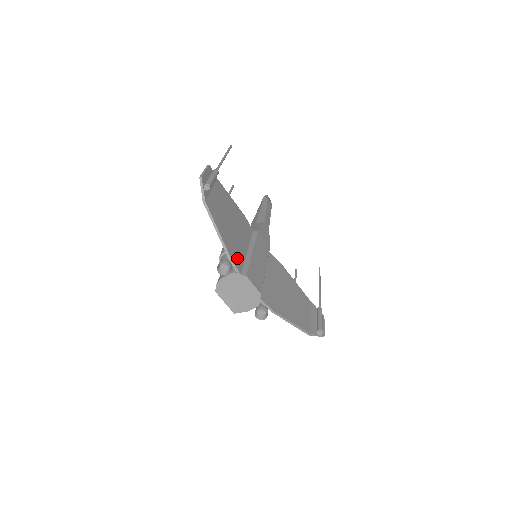
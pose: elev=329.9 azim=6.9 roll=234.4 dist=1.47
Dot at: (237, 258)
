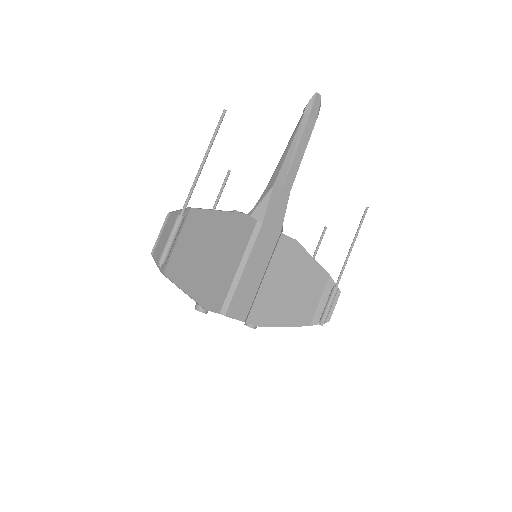
Dot at: (216, 297)
